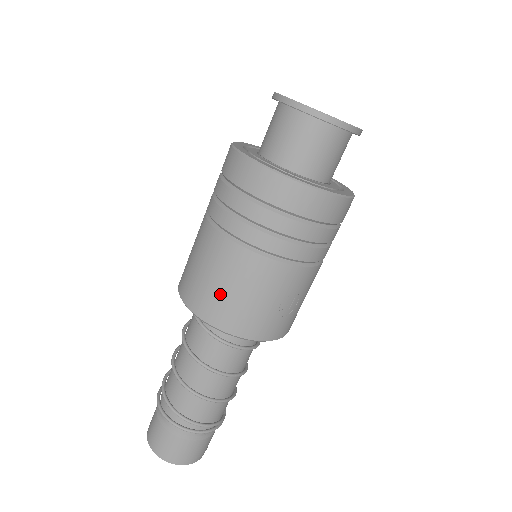
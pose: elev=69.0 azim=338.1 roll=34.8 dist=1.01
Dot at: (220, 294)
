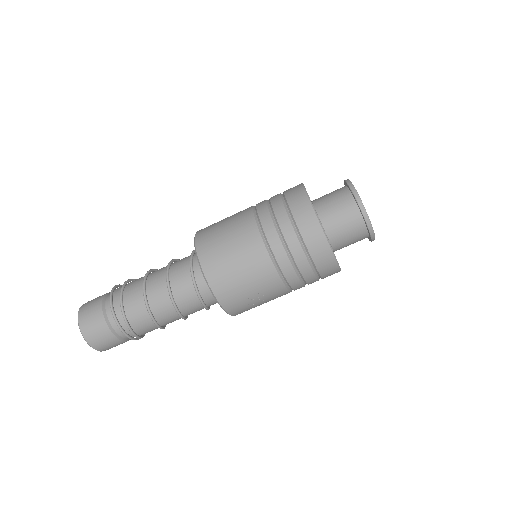
Dot at: (226, 260)
